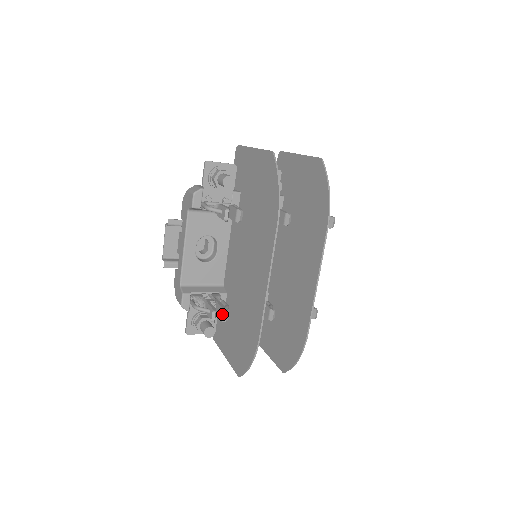
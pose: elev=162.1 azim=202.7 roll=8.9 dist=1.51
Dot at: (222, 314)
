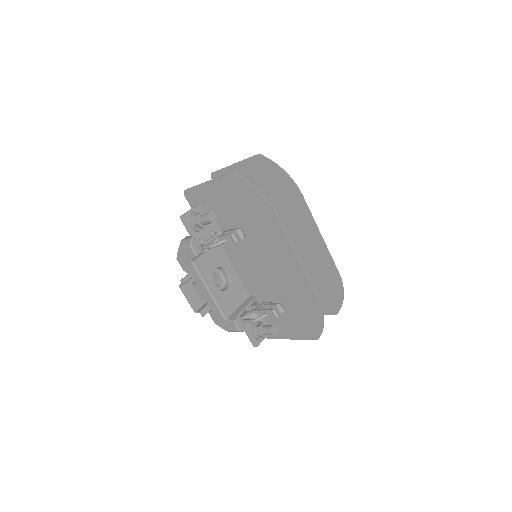
Dot at: (277, 309)
